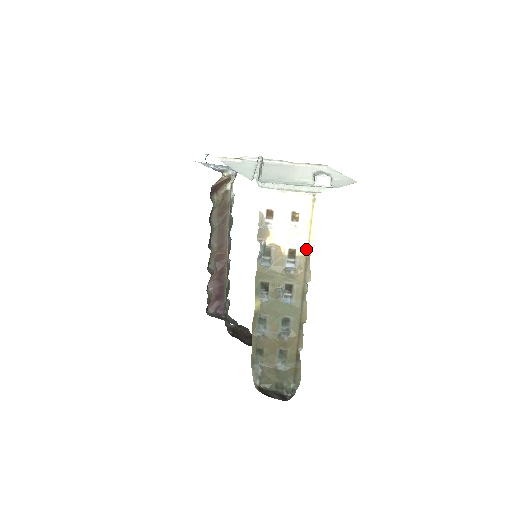
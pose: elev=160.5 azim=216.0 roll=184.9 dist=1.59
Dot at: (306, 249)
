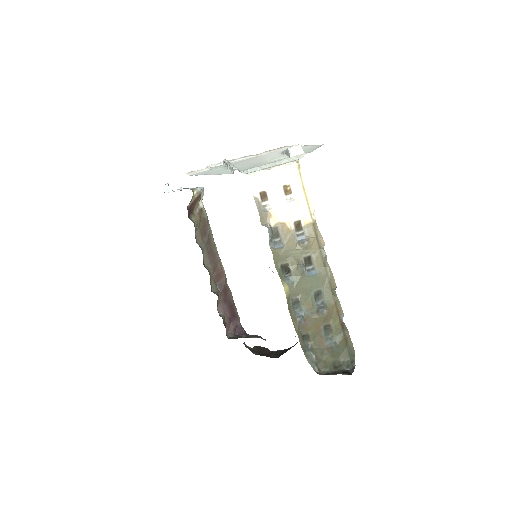
Dot at: (309, 216)
